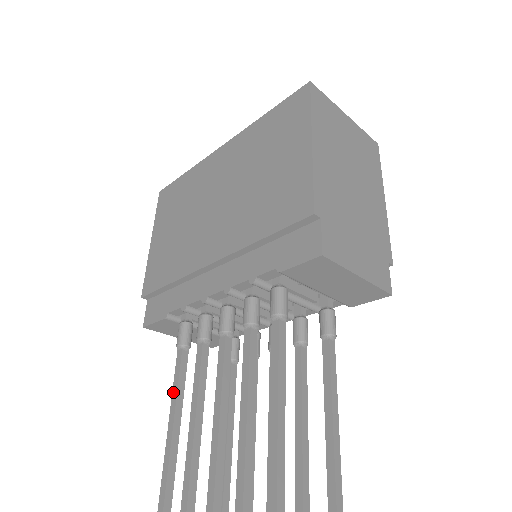
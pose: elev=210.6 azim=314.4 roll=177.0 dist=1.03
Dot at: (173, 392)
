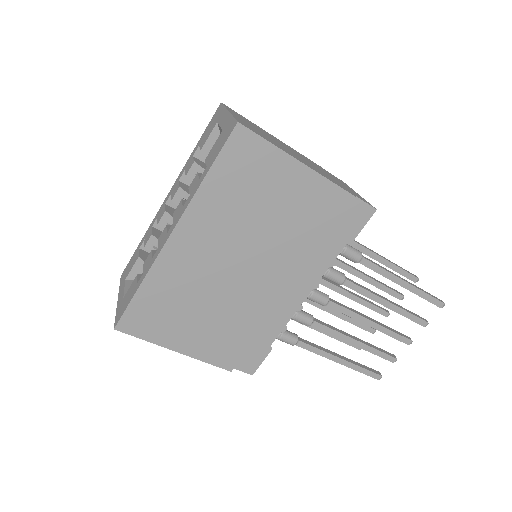
Dot at: (322, 355)
